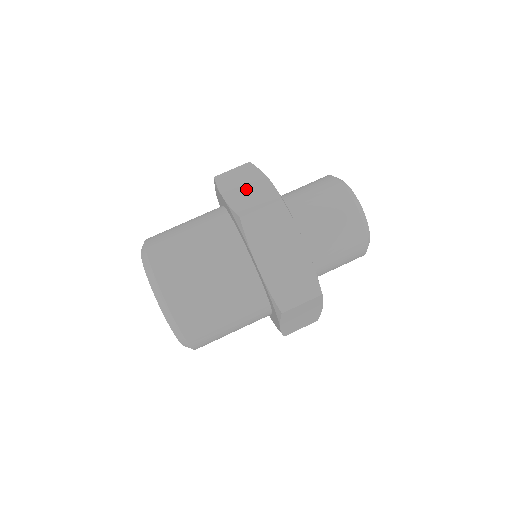
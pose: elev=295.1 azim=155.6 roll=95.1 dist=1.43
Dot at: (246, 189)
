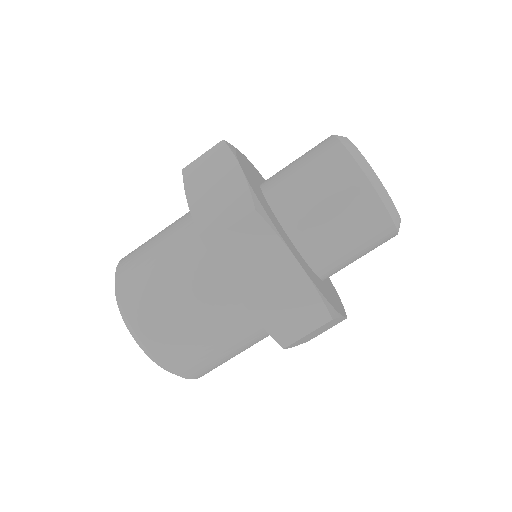
Dot at: occluded
